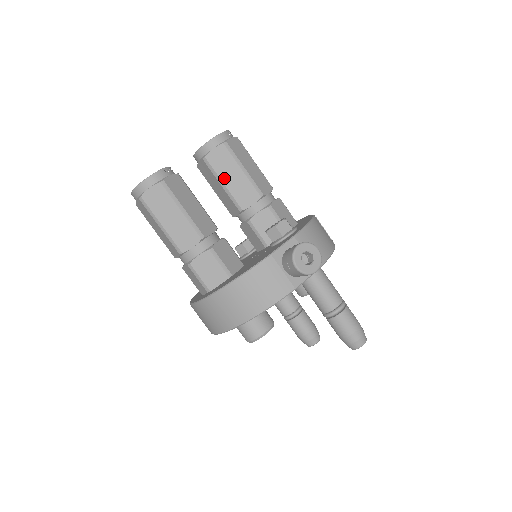
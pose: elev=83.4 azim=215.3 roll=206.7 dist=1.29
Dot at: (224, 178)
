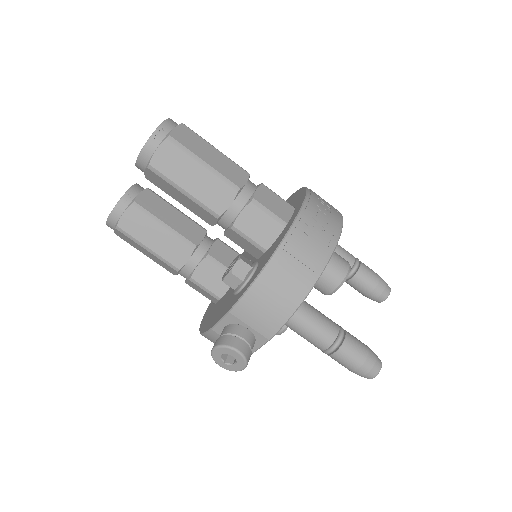
Dot at: (175, 198)
